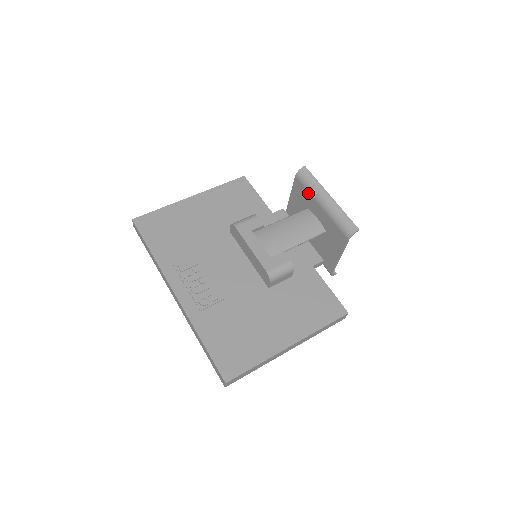
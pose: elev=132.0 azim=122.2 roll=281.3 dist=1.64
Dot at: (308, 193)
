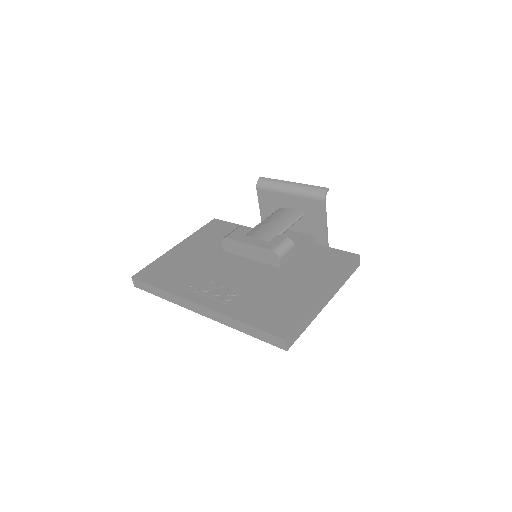
Dot at: (273, 193)
